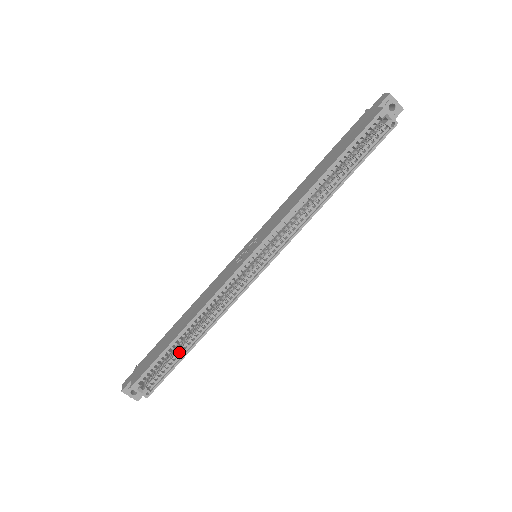
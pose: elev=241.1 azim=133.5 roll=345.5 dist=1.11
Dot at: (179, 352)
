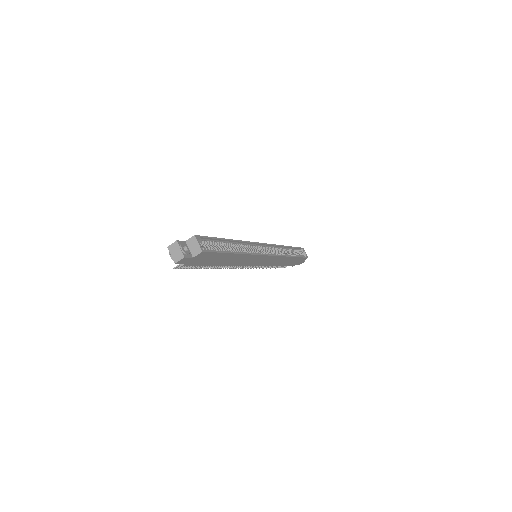
Dot at: (224, 249)
